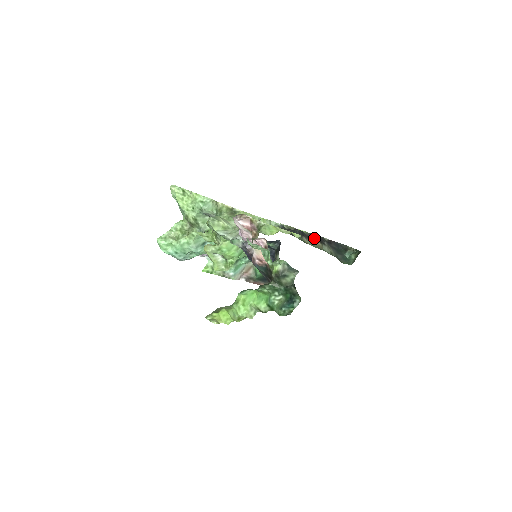
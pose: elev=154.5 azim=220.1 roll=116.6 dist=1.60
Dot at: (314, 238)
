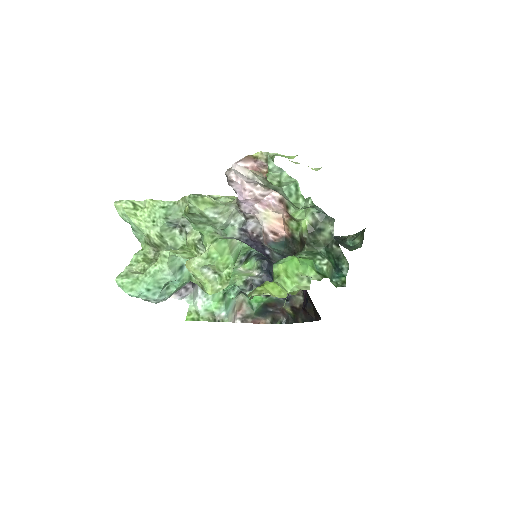
Dot at: occluded
